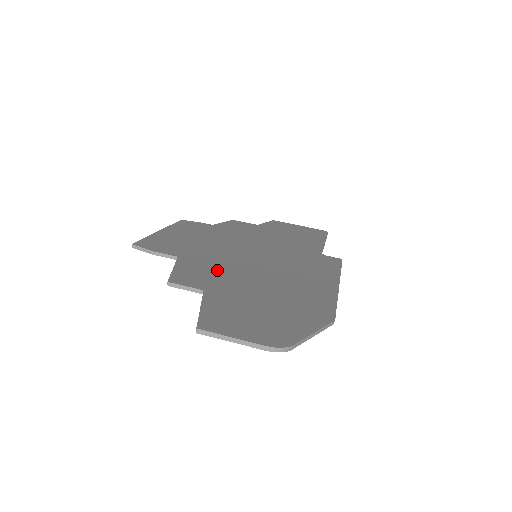
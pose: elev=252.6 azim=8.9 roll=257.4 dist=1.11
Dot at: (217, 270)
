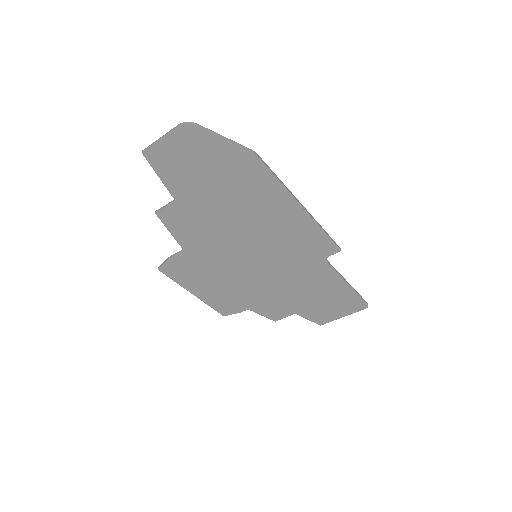
Dot at: (204, 228)
